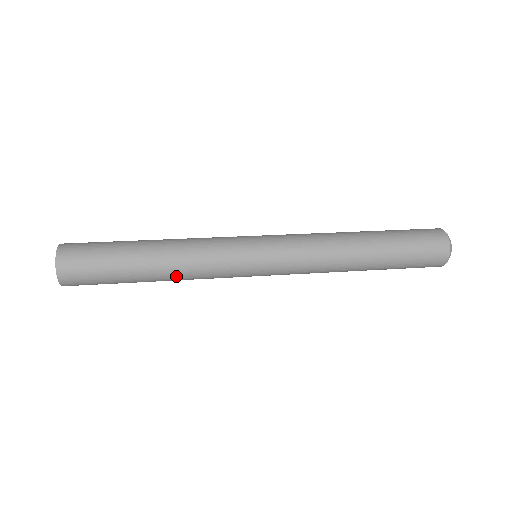
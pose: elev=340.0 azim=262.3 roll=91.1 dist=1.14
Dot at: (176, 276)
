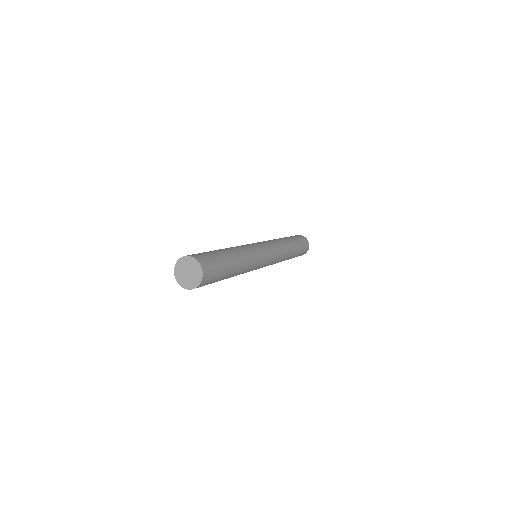
Dot at: occluded
